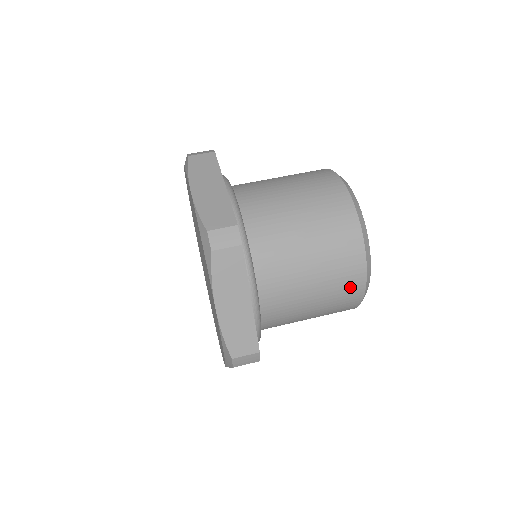
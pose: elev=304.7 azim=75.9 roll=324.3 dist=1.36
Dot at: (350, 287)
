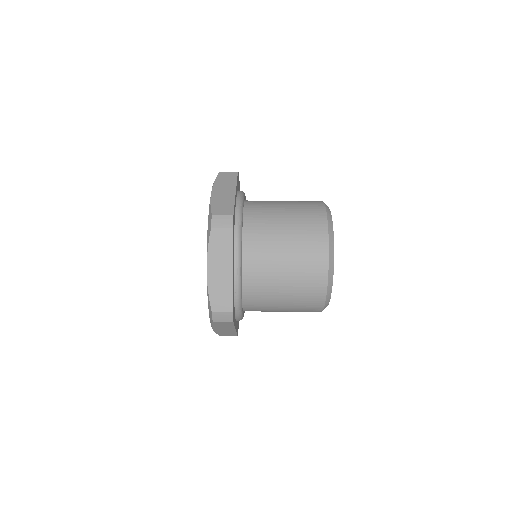
Dot at: (315, 224)
